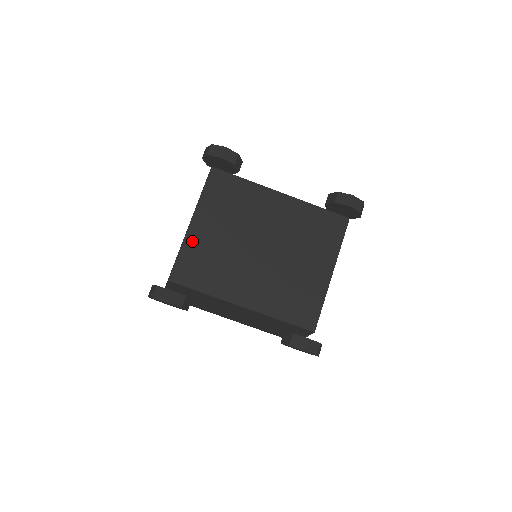
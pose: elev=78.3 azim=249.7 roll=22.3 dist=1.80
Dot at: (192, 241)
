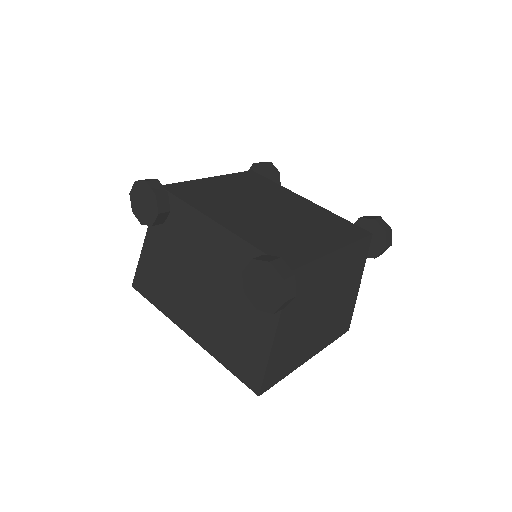
Dot at: (203, 183)
